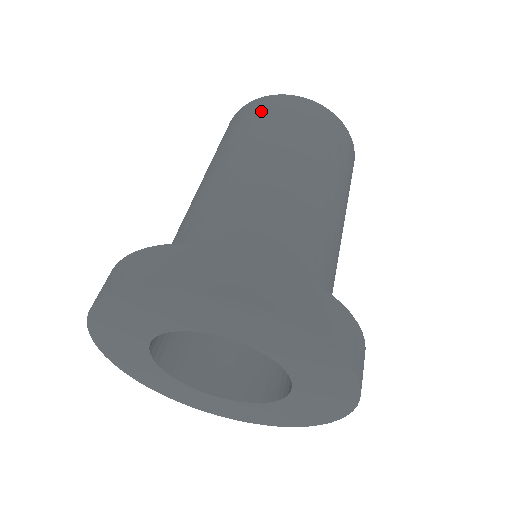
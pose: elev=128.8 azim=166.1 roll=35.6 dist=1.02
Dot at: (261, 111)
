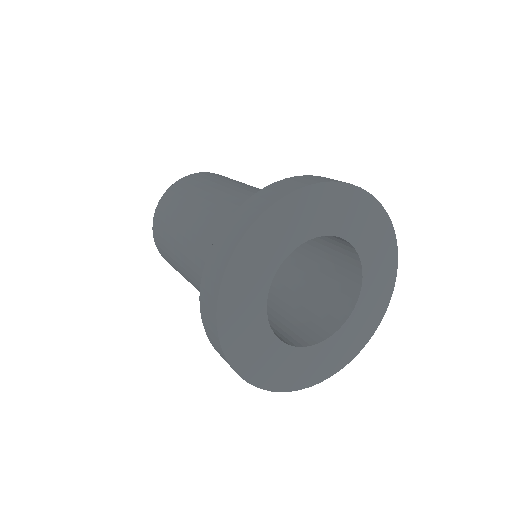
Dot at: (161, 217)
